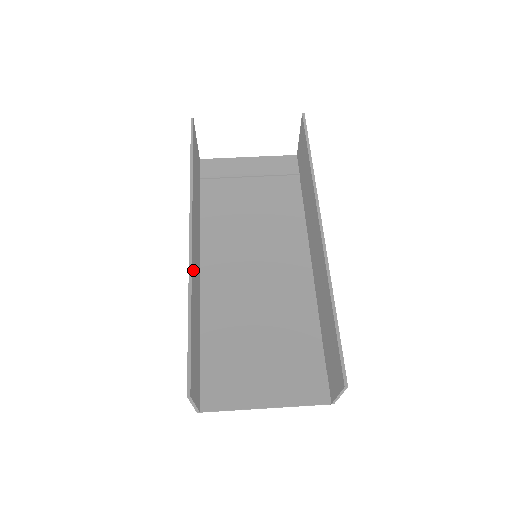
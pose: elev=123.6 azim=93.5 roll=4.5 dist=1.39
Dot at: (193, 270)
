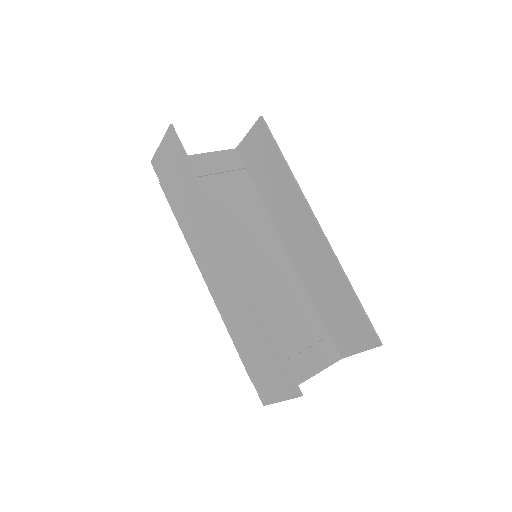
Dot at: (242, 286)
